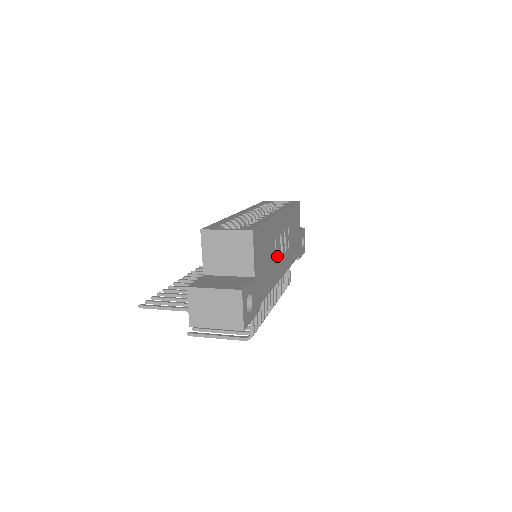
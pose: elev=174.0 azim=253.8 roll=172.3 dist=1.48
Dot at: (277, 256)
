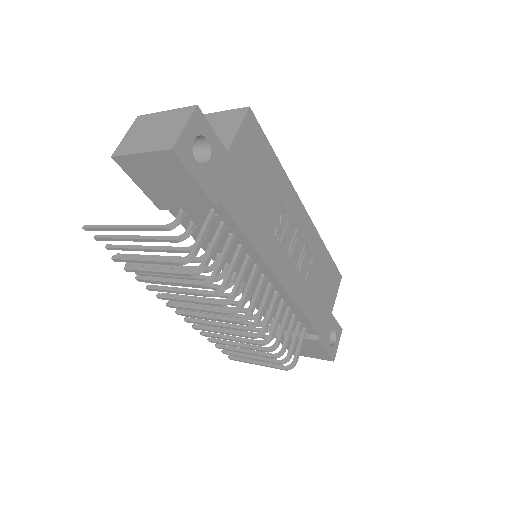
Dot at: (279, 235)
